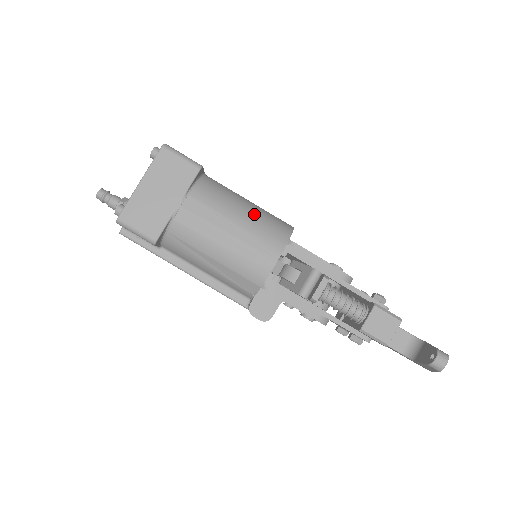
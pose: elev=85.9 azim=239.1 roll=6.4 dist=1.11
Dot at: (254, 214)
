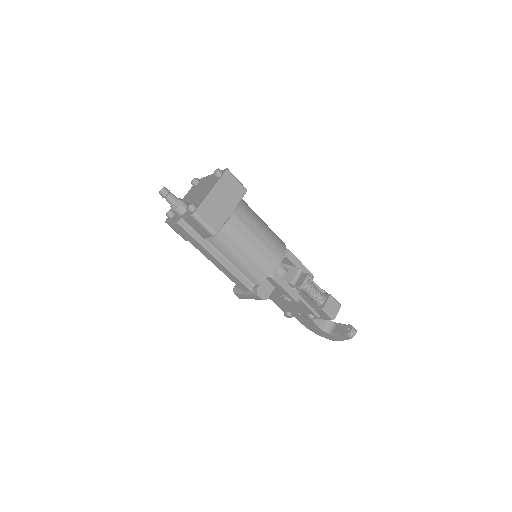
Dot at: (268, 228)
